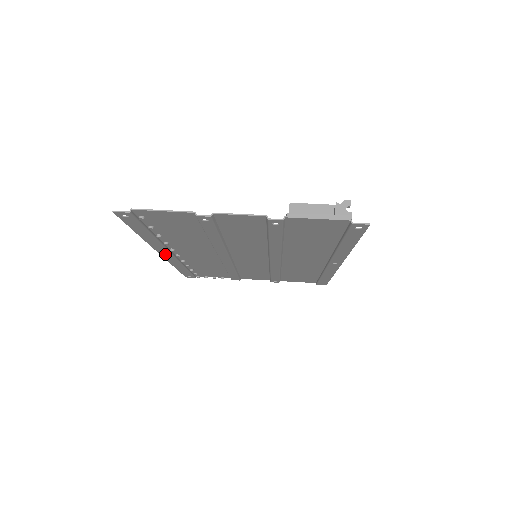
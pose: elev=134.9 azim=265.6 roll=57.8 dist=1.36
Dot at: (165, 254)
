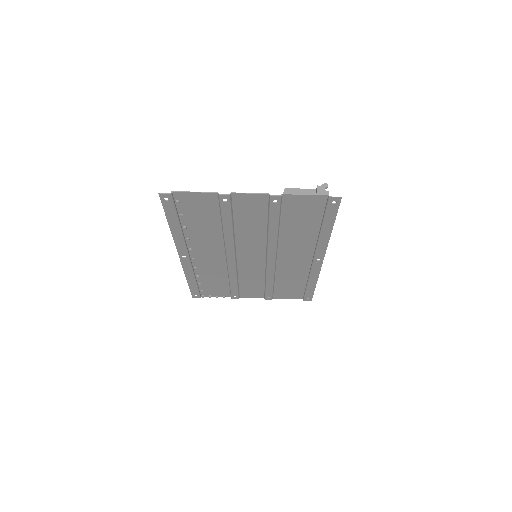
Dot at: (183, 257)
